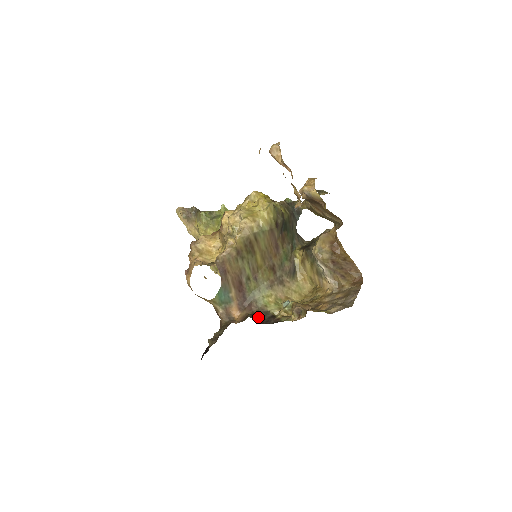
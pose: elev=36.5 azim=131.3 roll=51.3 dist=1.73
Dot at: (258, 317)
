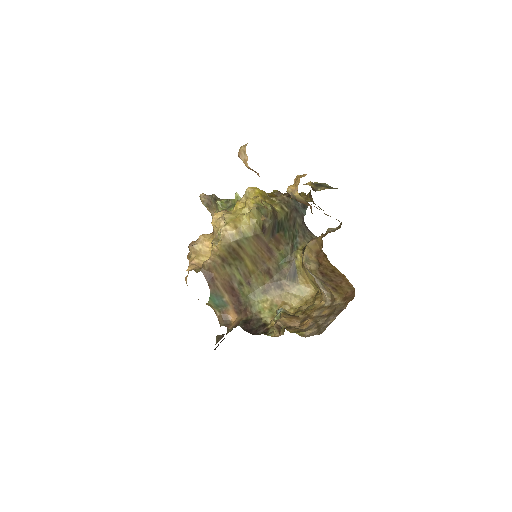
Dot at: (249, 325)
